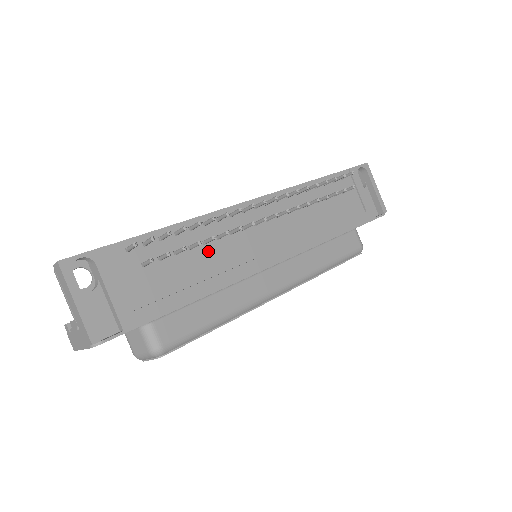
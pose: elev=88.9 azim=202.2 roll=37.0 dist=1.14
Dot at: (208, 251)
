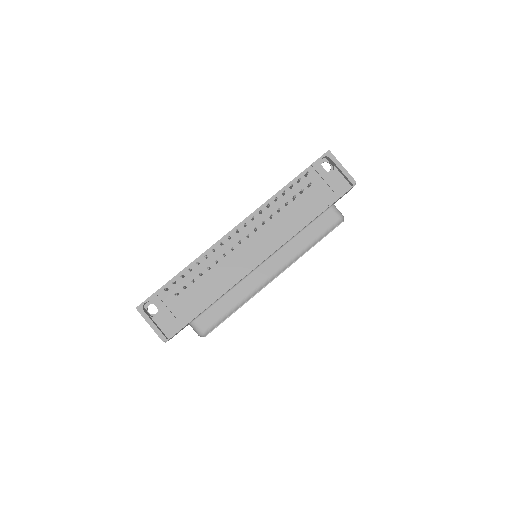
Dot at: (212, 273)
